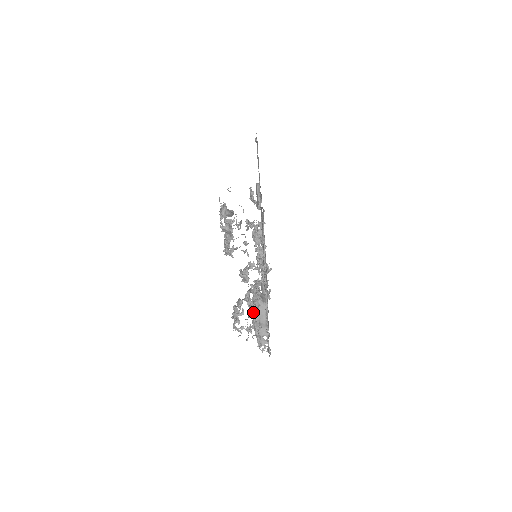
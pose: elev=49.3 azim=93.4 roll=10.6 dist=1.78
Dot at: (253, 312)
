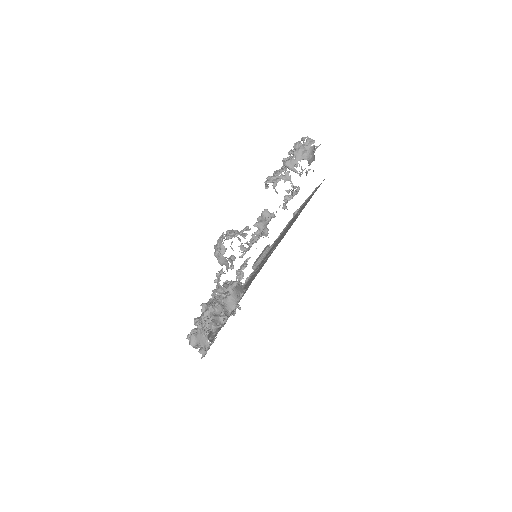
Dot at: occluded
